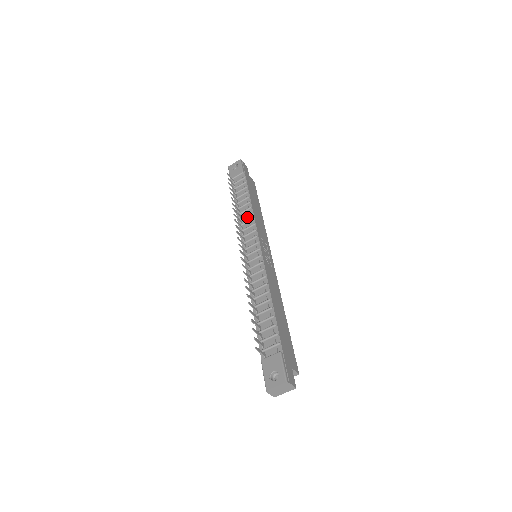
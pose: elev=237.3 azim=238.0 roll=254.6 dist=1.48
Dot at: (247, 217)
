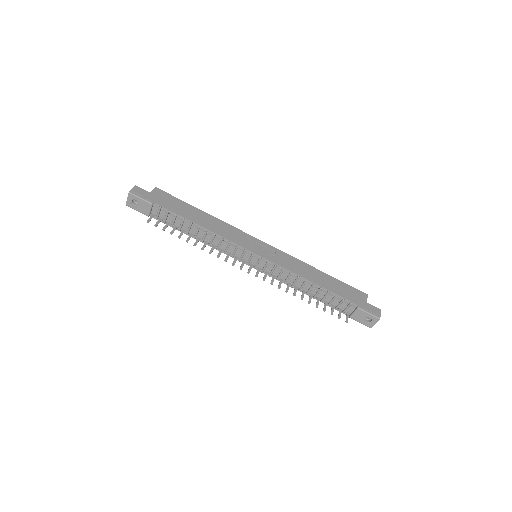
Dot at: (214, 239)
